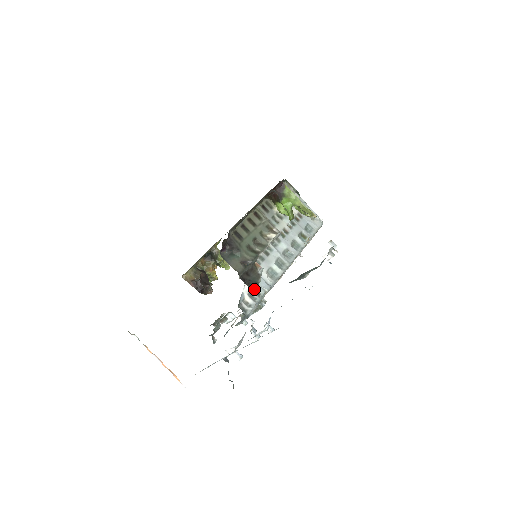
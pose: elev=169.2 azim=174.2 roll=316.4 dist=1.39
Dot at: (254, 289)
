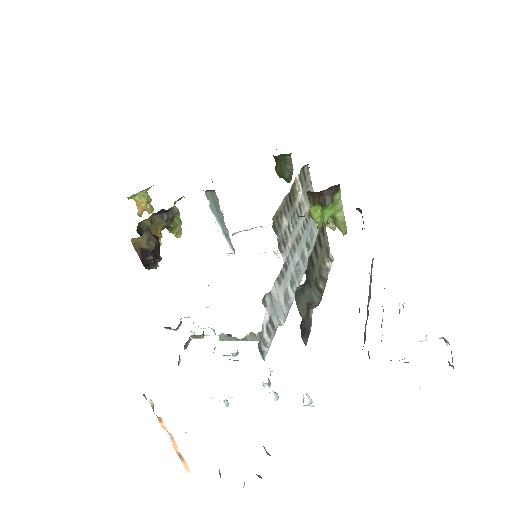
Dot at: (306, 342)
